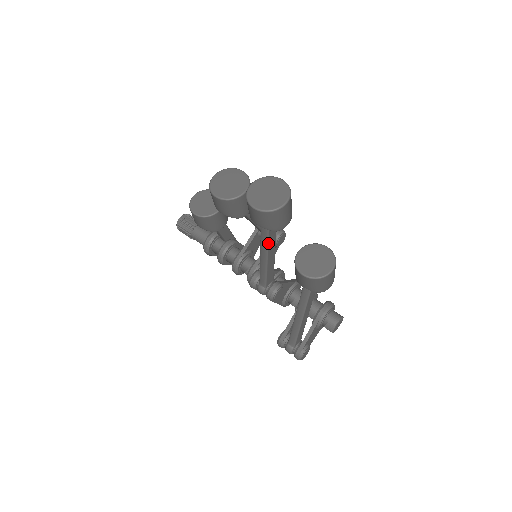
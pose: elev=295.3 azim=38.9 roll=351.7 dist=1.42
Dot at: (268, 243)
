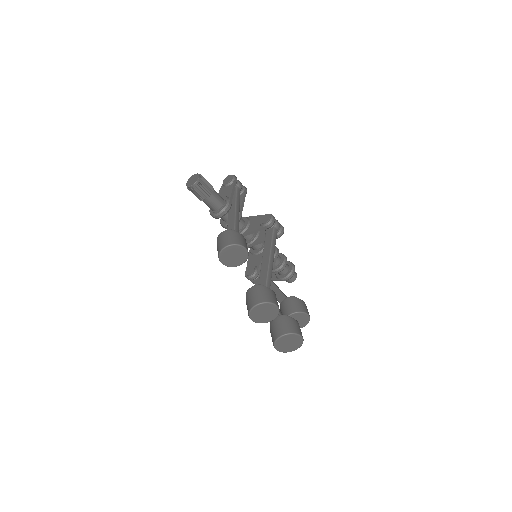
Dot at: occluded
